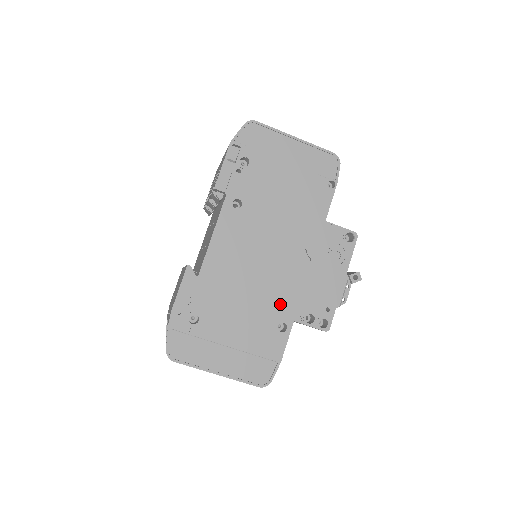
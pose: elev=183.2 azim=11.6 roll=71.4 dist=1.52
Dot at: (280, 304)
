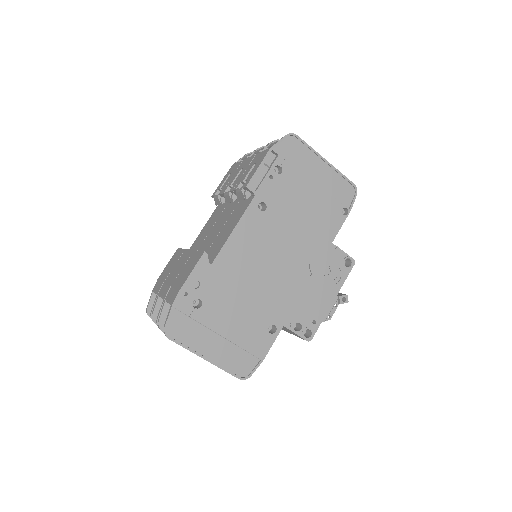
Dot at: (276, 308)
